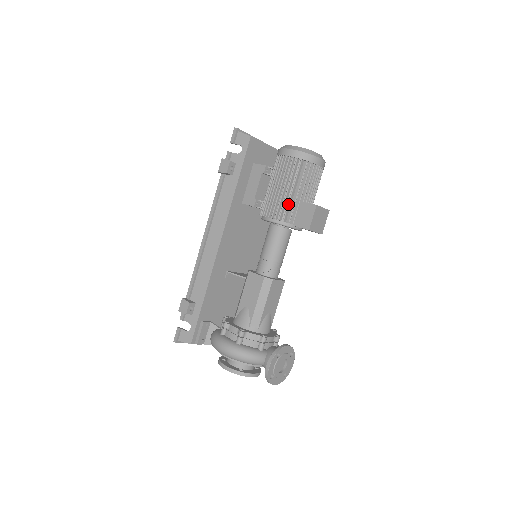
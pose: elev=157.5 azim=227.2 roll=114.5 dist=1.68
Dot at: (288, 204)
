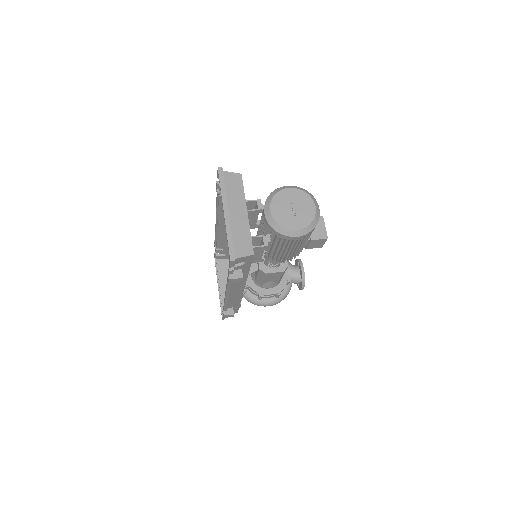
Dot at: occluded
